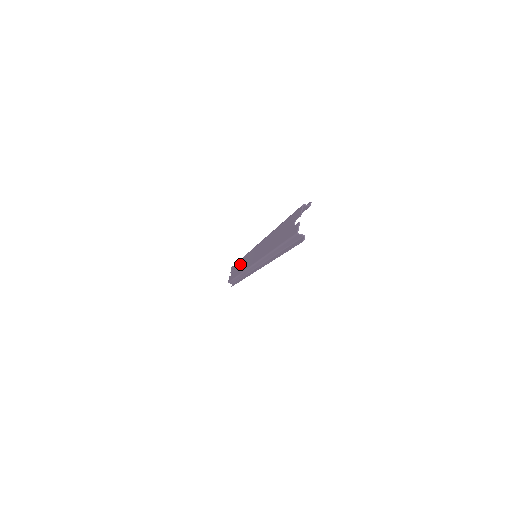
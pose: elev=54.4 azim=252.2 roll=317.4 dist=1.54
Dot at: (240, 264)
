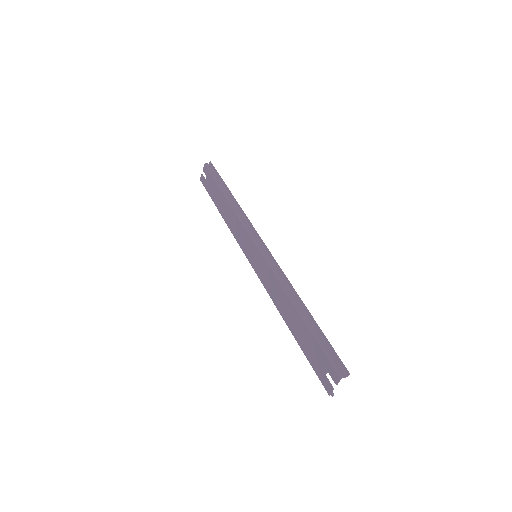
Dot at: (225, 207)
